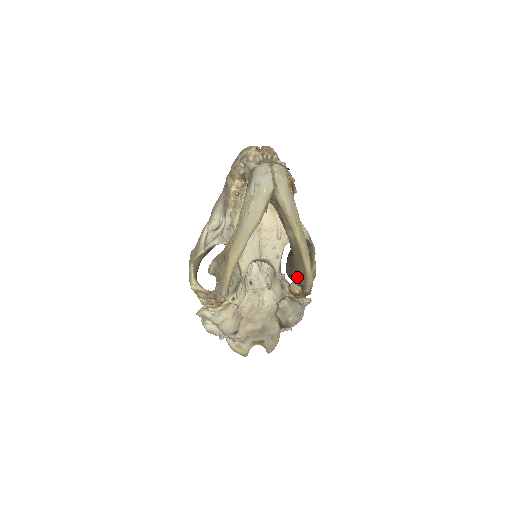
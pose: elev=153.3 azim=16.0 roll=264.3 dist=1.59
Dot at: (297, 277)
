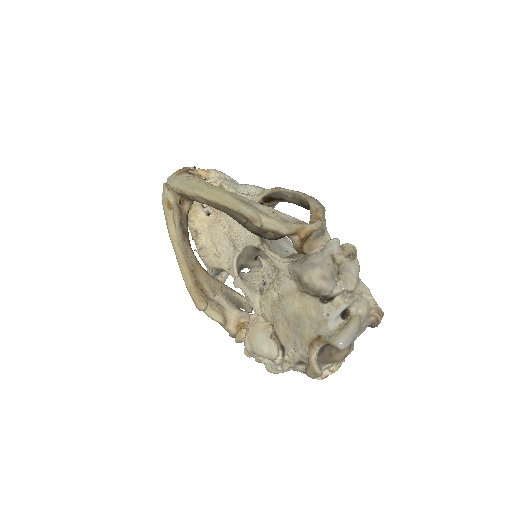
Dot at: (249, 228)
